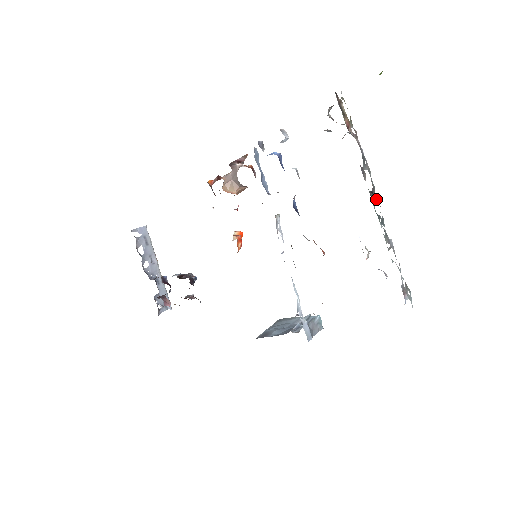
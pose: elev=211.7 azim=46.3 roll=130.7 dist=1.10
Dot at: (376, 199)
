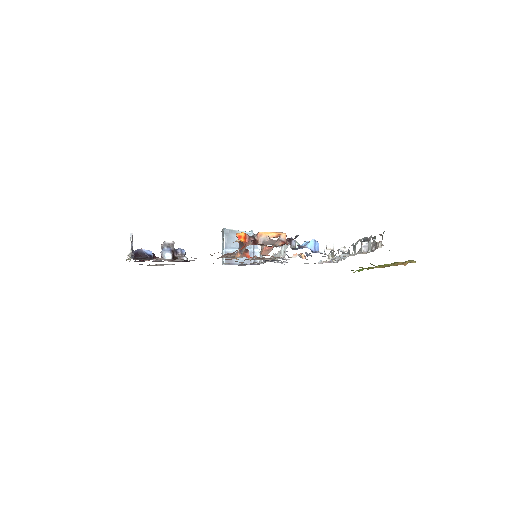
Dot at: (354, 248)
